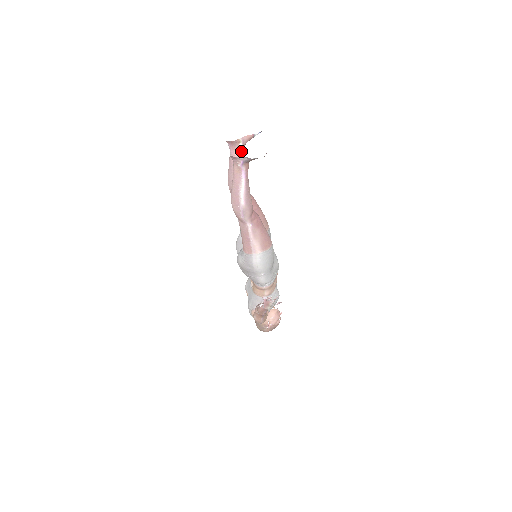
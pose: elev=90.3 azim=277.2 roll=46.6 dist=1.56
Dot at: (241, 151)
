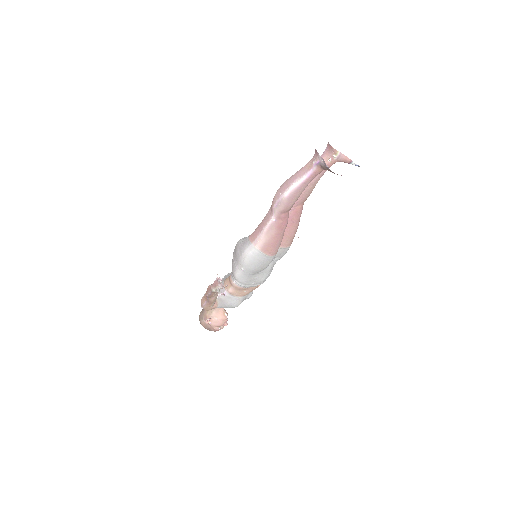
Dot at: (330, 162)
